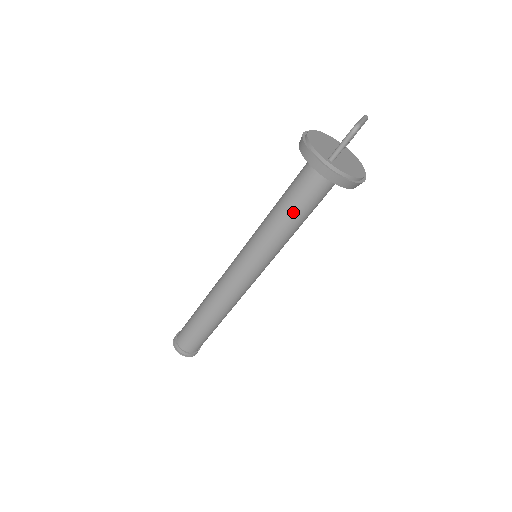
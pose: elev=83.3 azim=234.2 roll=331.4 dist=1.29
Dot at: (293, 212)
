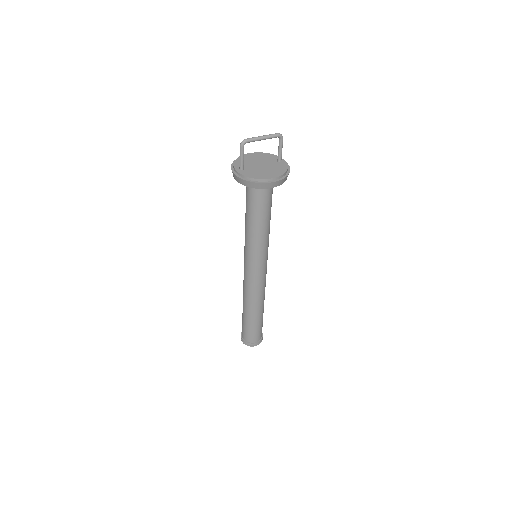
Dot at: (248, 214)
